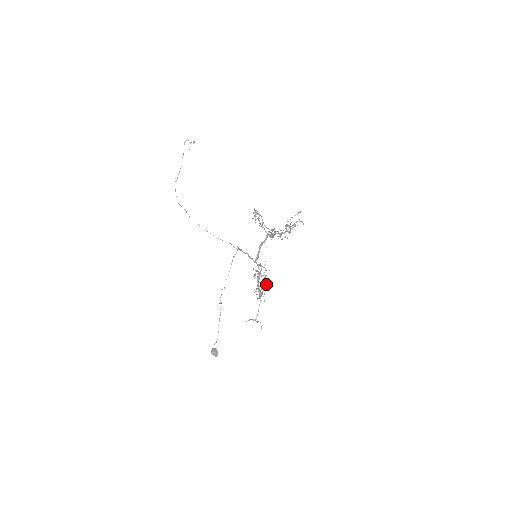
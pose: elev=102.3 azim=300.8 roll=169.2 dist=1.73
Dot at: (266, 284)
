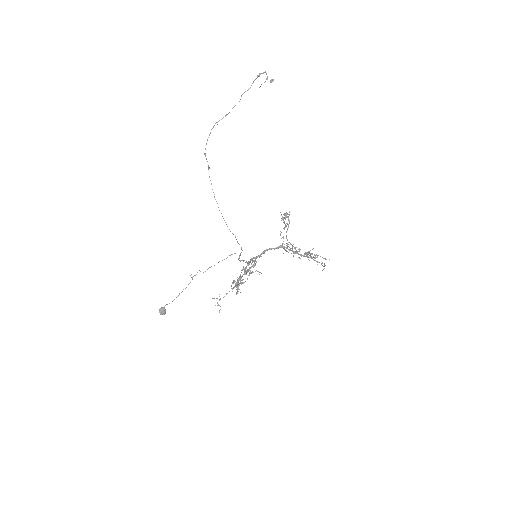
Dot at: (250, 273)
